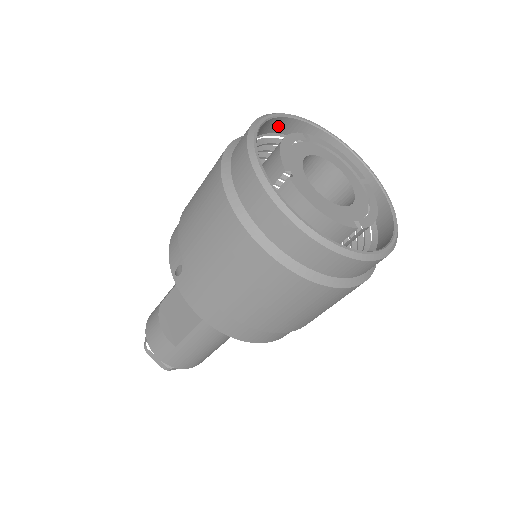
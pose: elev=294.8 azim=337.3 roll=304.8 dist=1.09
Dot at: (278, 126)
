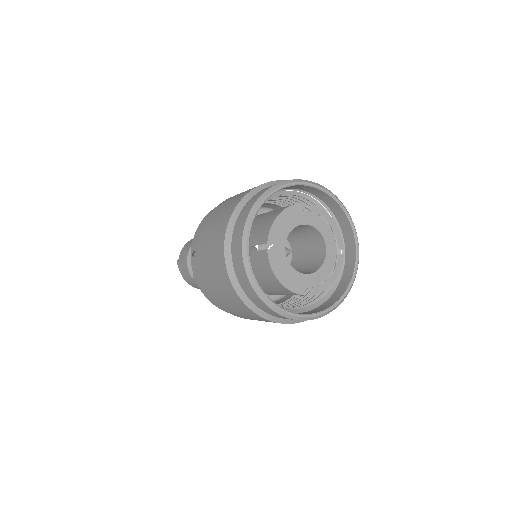
Dot at: (293, 187)
